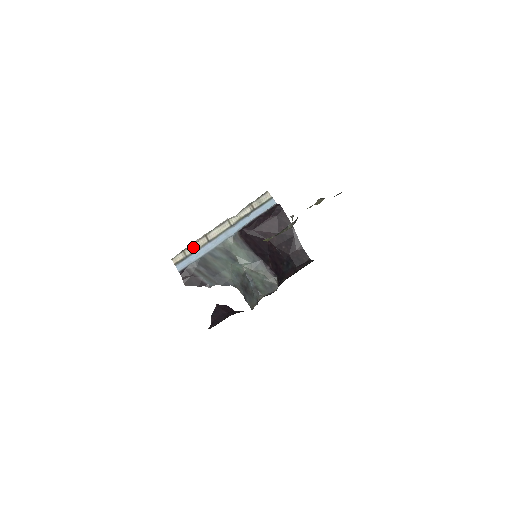
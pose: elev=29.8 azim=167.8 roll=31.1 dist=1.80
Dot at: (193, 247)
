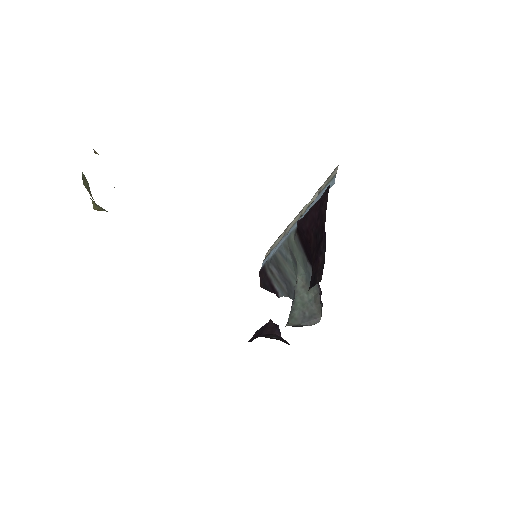
Dot at: (277, 241)
